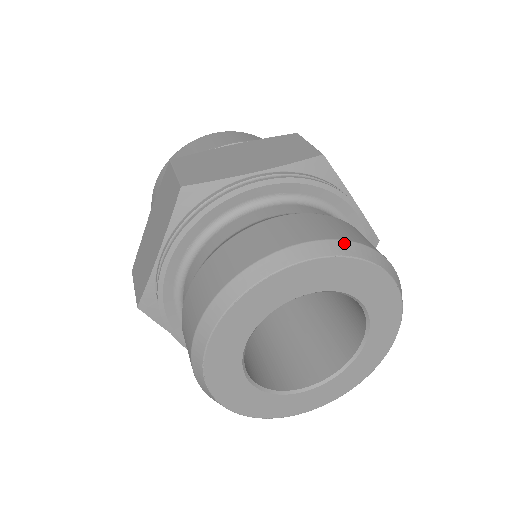
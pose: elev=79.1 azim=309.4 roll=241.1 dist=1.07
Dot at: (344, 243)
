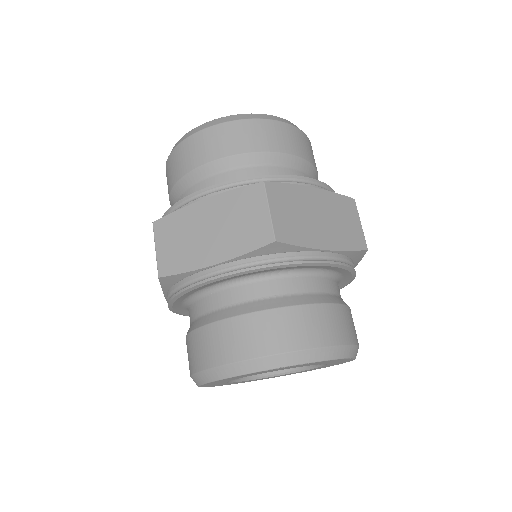
Dot at: (276, 357)
